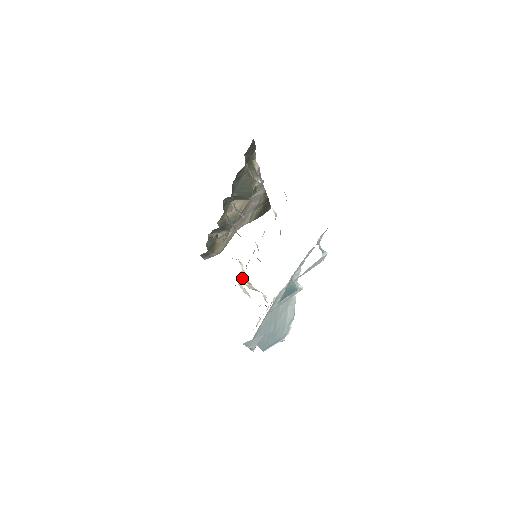
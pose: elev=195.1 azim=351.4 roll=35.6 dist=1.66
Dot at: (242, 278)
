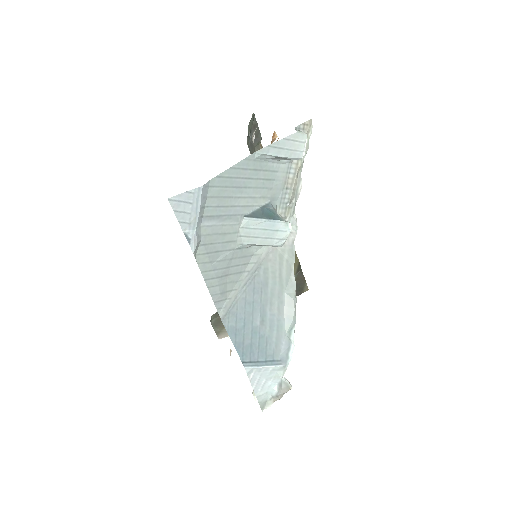
Dot at: occluded
